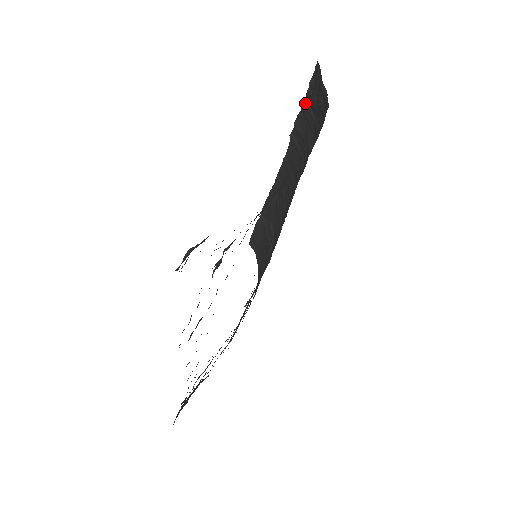
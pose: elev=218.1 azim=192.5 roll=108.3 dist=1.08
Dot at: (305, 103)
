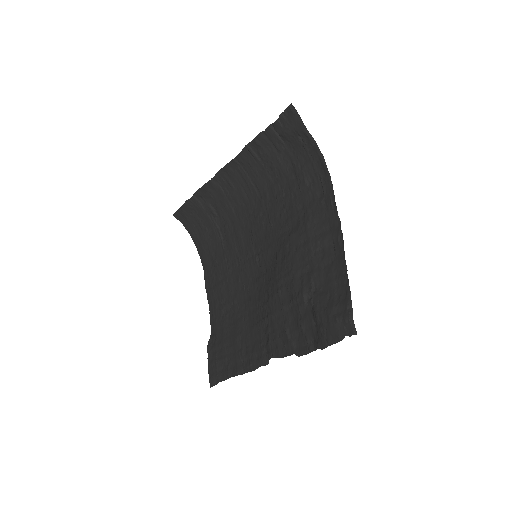
Dot at: (272, 129)
